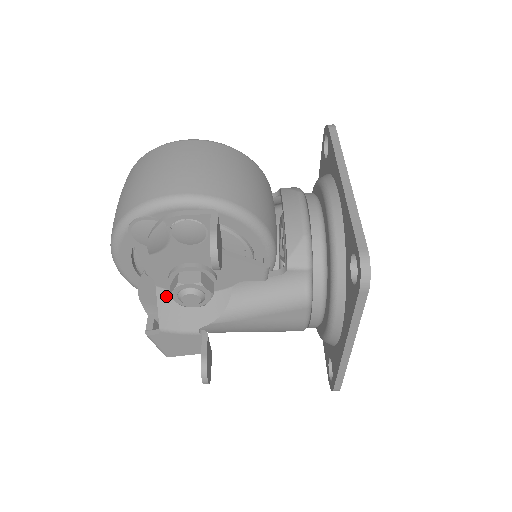
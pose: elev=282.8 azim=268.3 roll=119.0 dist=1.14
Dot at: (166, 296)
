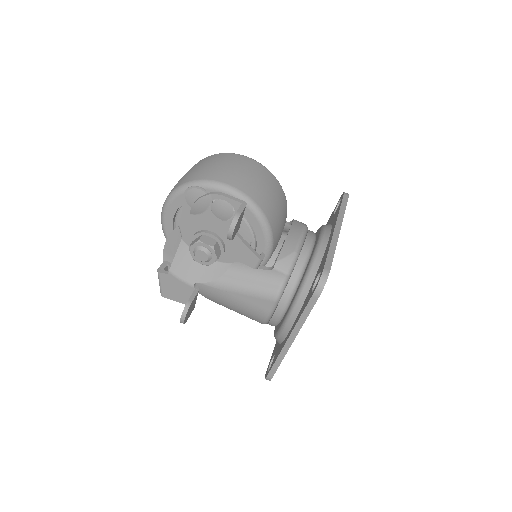
Dot at: (185, 249)
